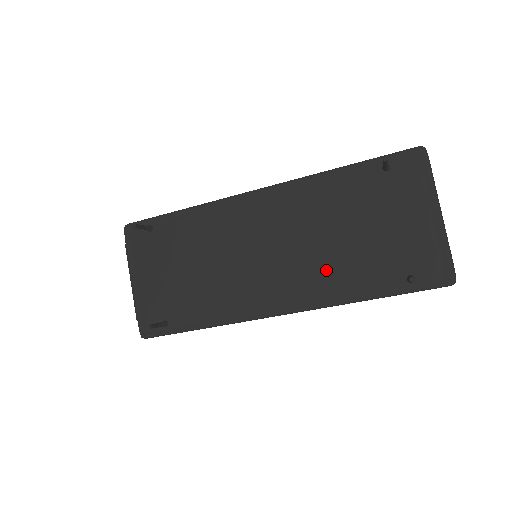
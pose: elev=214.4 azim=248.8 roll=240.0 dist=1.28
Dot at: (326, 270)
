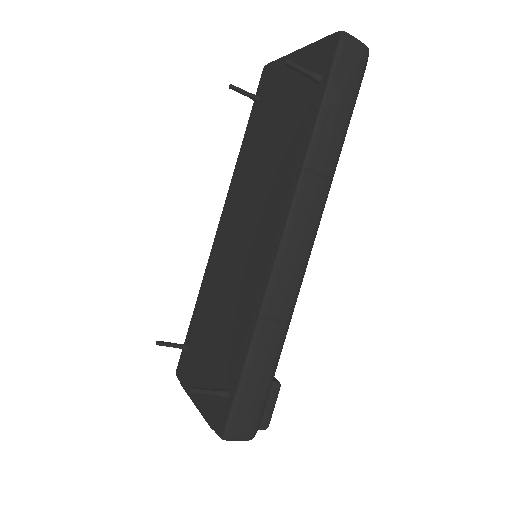
Dot at: (278, 172)
